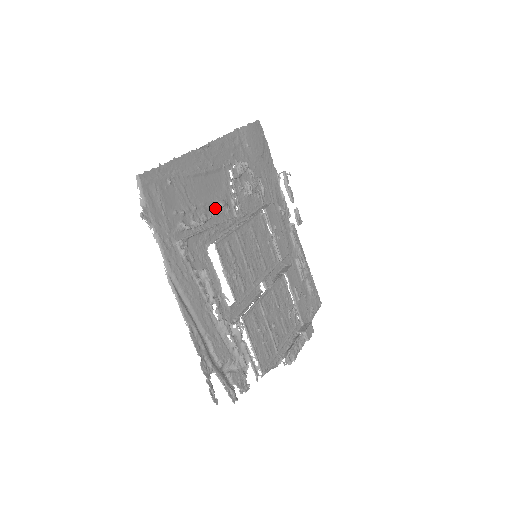
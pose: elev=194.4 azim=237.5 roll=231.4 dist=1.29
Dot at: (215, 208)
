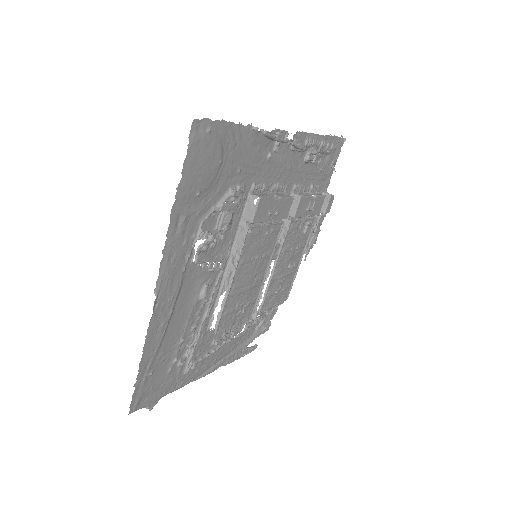
Dot at: (198, 305)
